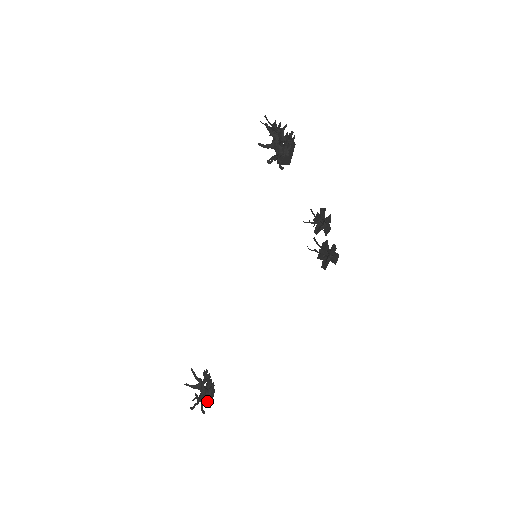
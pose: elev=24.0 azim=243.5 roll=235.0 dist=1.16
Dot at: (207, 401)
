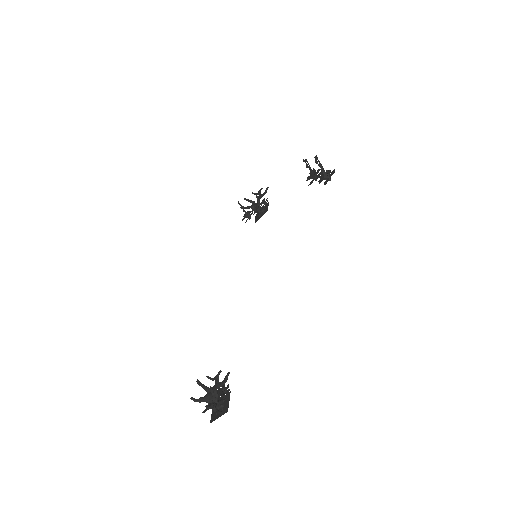
Dot at: (219, 416)
